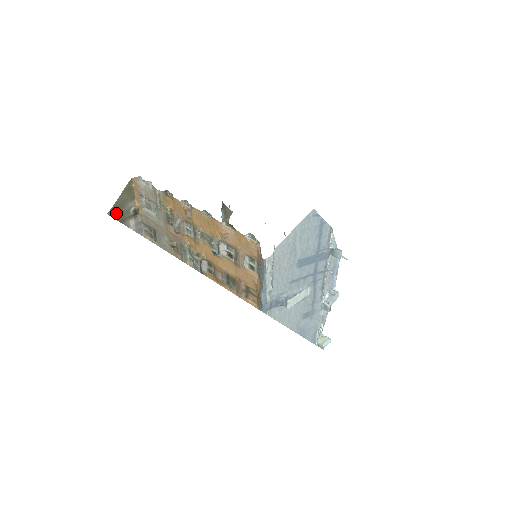
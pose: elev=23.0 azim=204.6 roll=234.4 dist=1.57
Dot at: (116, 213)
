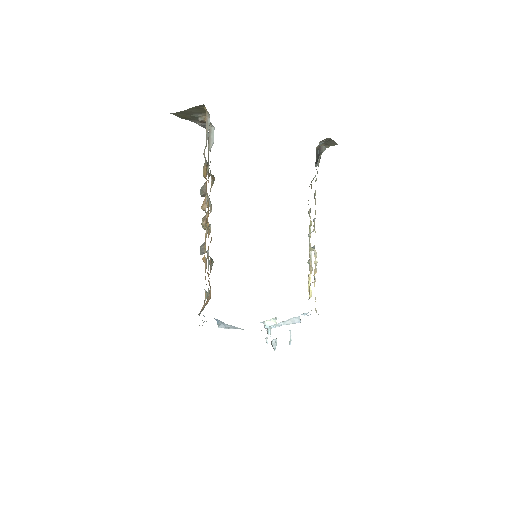
Dot at: (181, 115)
